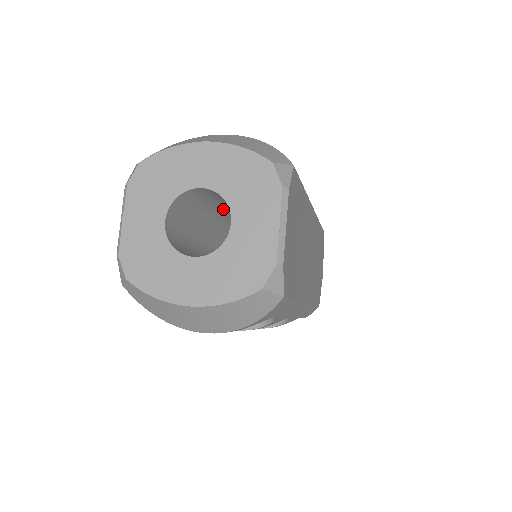
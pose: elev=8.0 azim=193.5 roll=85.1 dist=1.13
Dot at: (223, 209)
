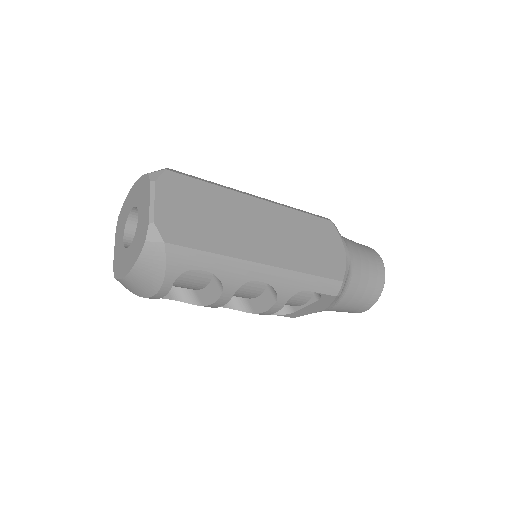
Dot at: occluded
